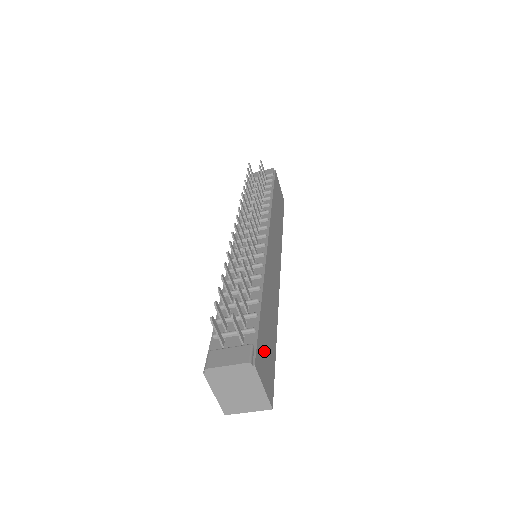
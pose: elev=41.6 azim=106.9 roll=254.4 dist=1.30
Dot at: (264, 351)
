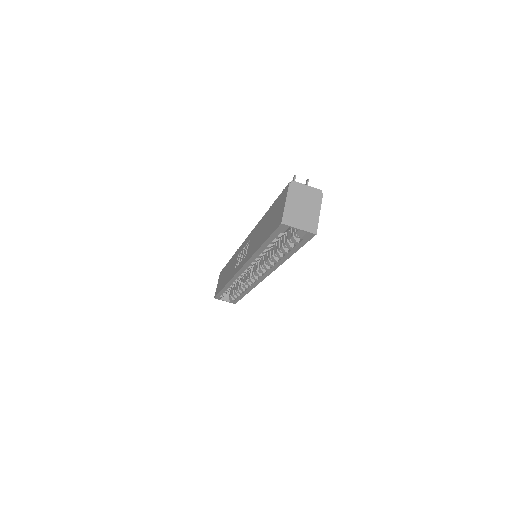
Dot at: occluded
